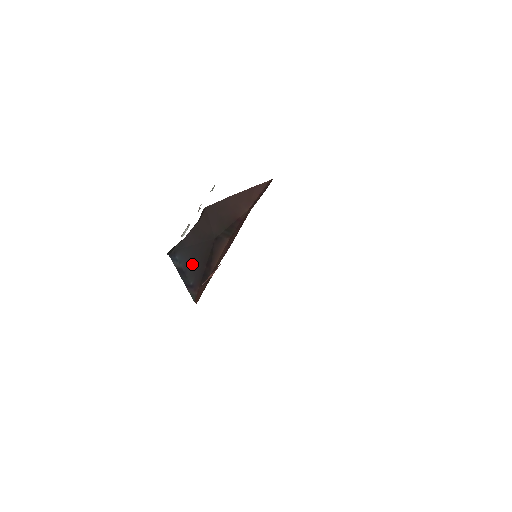
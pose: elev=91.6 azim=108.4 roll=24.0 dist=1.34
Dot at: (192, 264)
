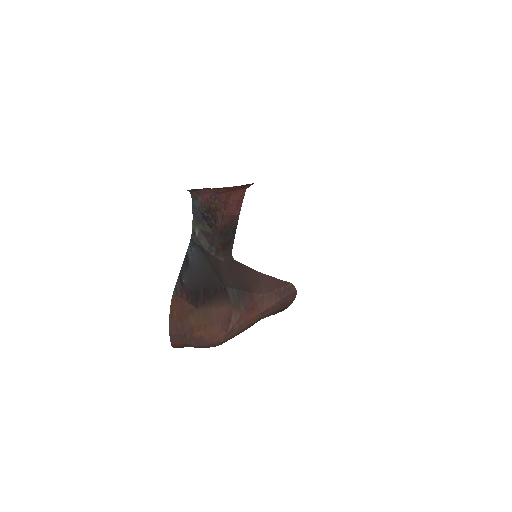
Dot at: (197, 272)
